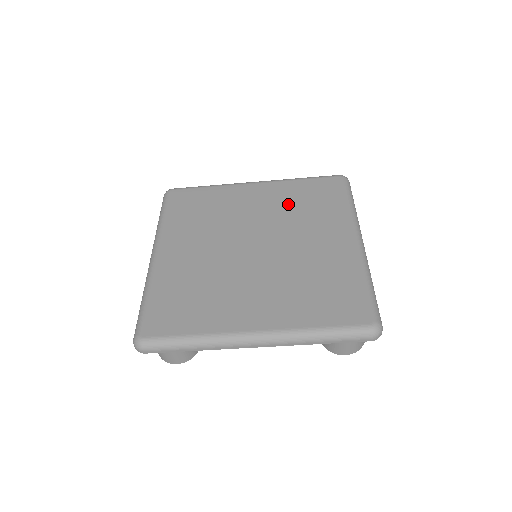
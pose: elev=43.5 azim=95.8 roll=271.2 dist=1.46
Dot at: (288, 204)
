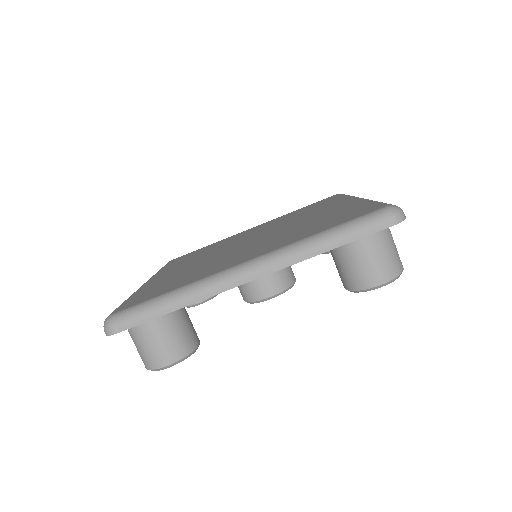
Dot at: (285, 219)
